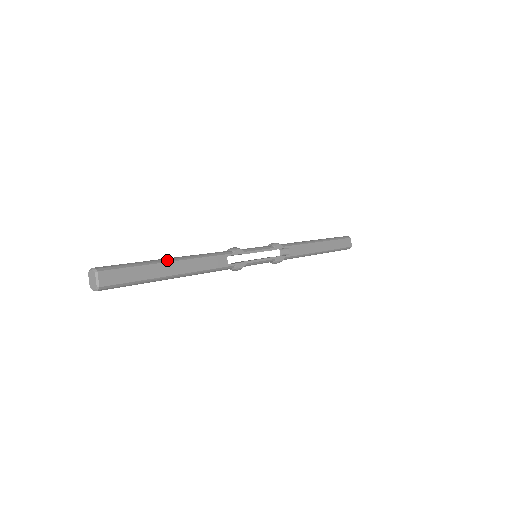
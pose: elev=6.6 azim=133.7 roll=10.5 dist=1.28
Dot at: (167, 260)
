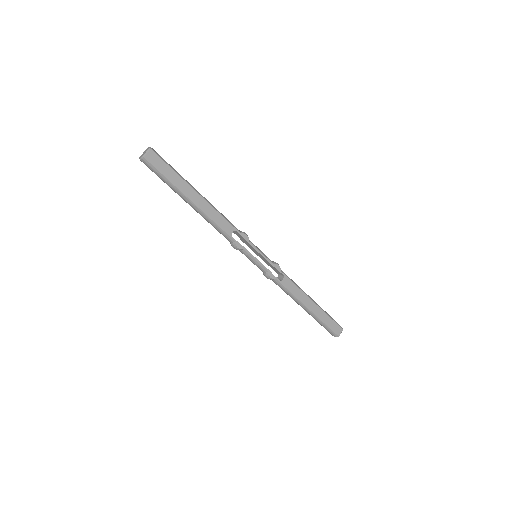
Dot at: (195, 189)
